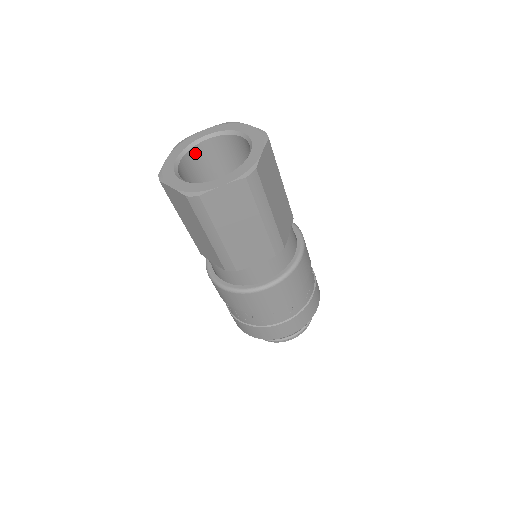
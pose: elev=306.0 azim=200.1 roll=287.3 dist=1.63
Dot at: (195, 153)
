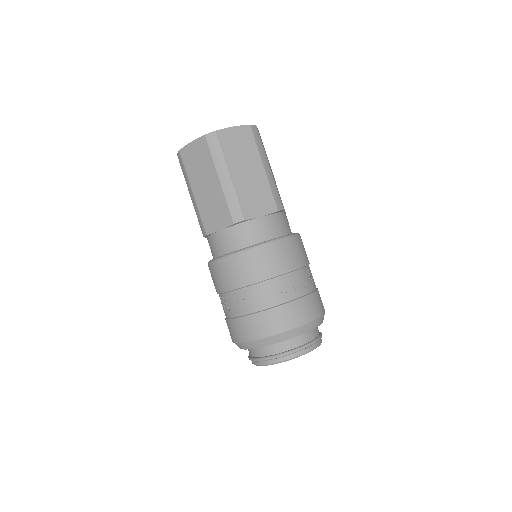
Dot at: occluded
